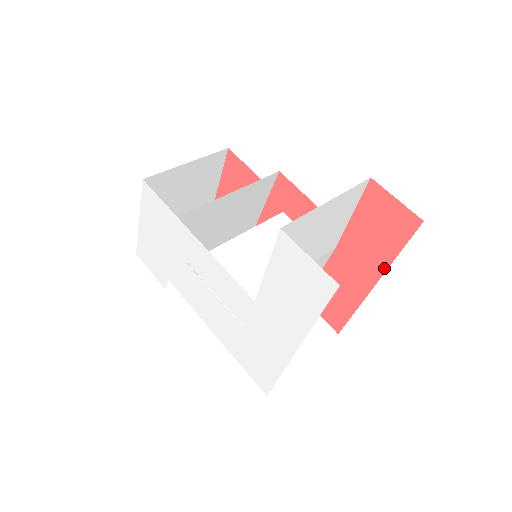
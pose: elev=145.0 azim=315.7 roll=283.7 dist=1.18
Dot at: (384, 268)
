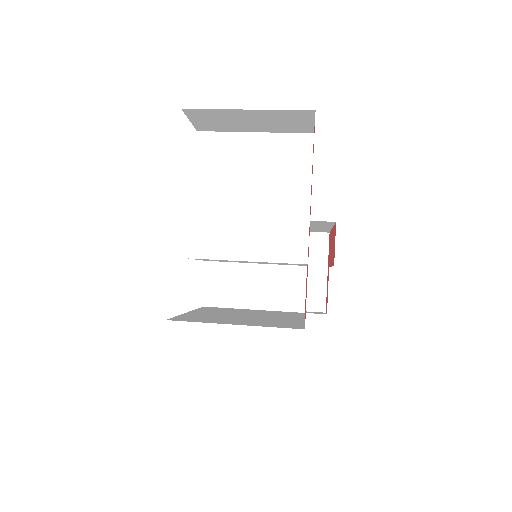
Dot at: occluded
